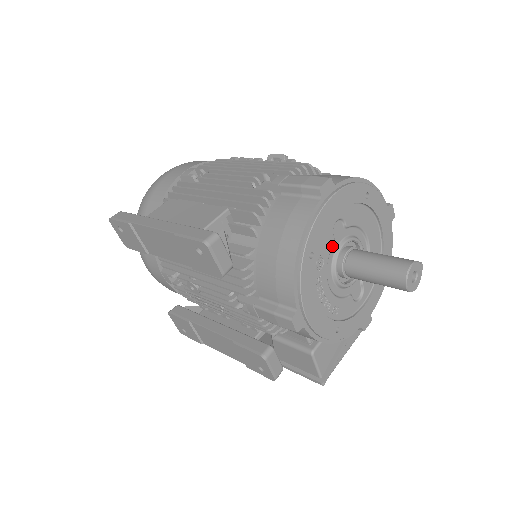
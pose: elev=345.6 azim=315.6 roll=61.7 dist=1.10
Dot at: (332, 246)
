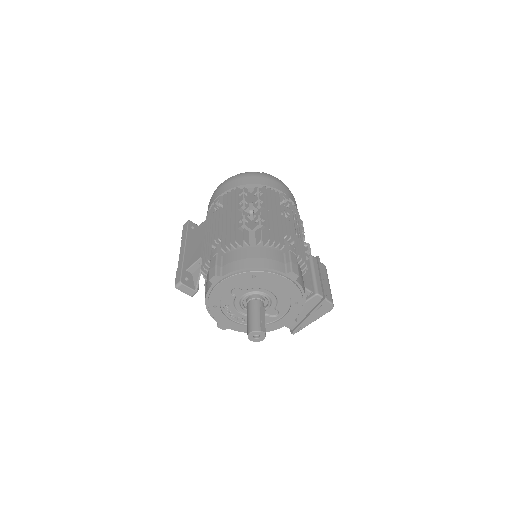
Dot at: (236, 298)
